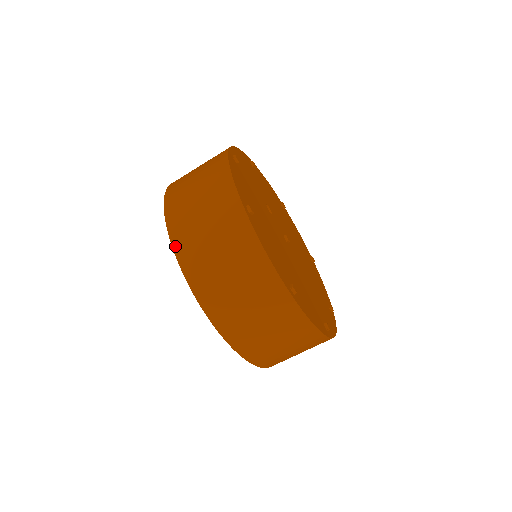
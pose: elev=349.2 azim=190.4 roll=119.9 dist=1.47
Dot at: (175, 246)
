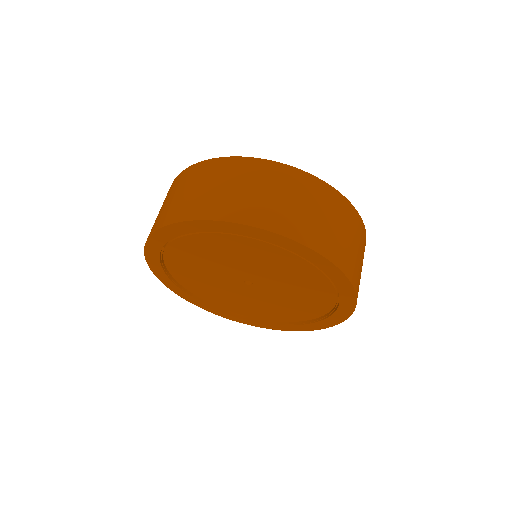
Dot at: (264, 226)
